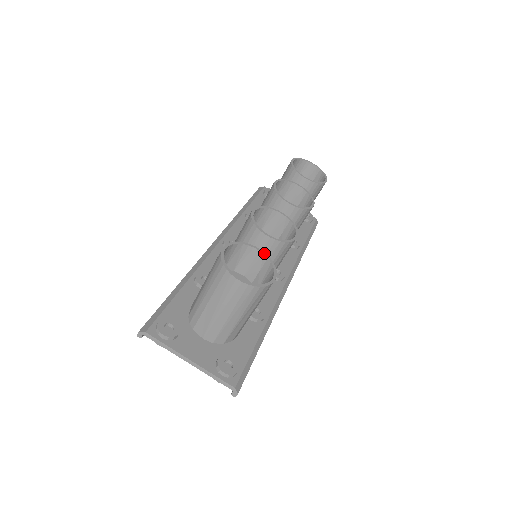
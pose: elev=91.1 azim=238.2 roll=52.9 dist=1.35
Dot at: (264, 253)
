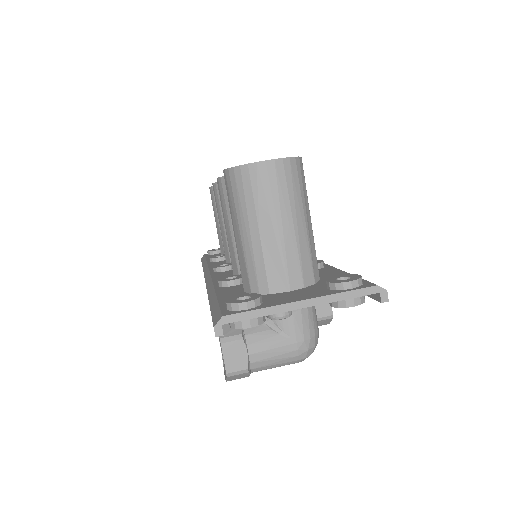
Dot at: occluded
